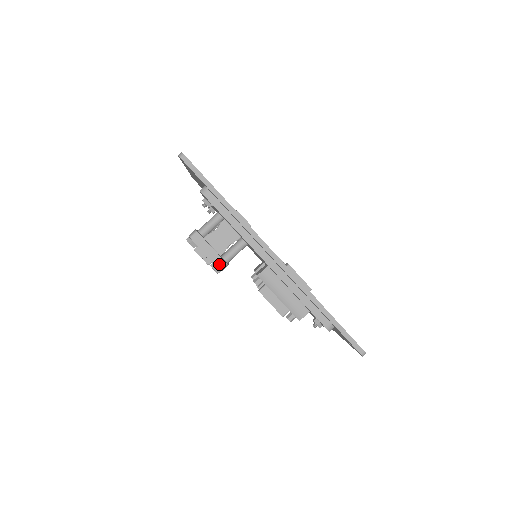
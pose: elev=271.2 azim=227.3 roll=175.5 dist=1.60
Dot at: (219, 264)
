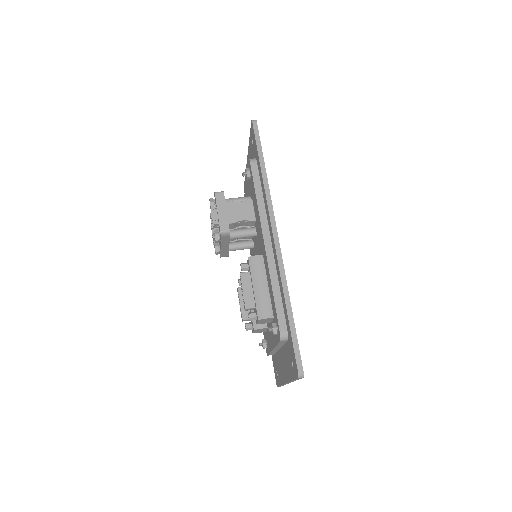
Dot at: (223, 227)
